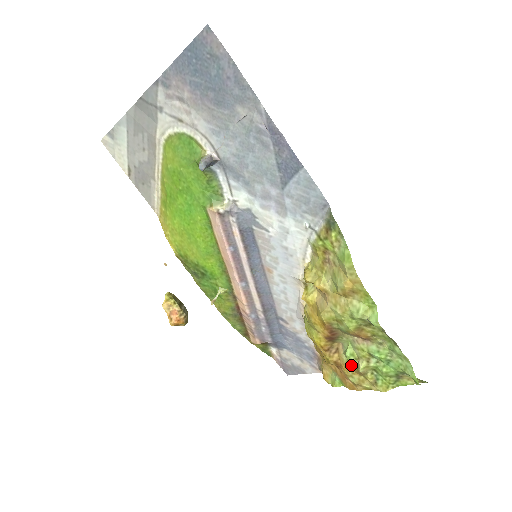
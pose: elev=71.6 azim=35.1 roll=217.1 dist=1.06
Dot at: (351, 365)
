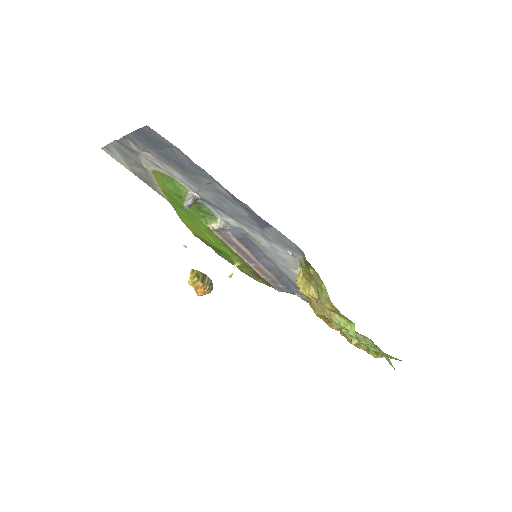
Dot at: occluded
